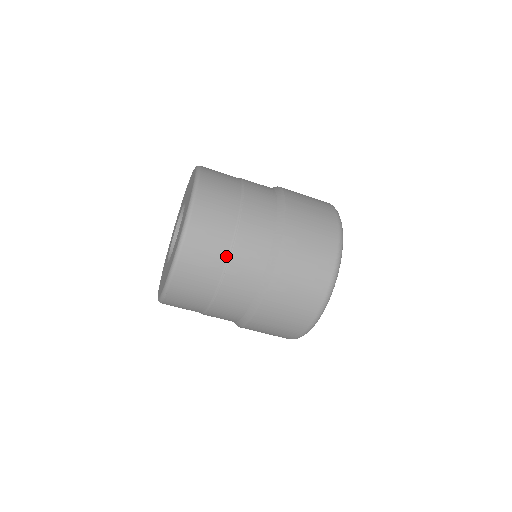
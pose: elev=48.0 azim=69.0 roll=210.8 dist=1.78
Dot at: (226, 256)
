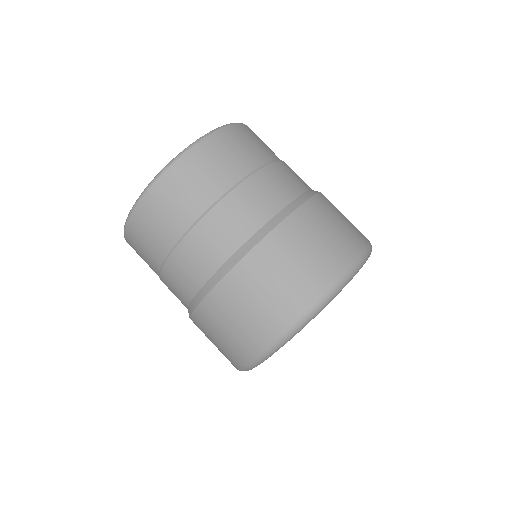
Dot at: occluded
